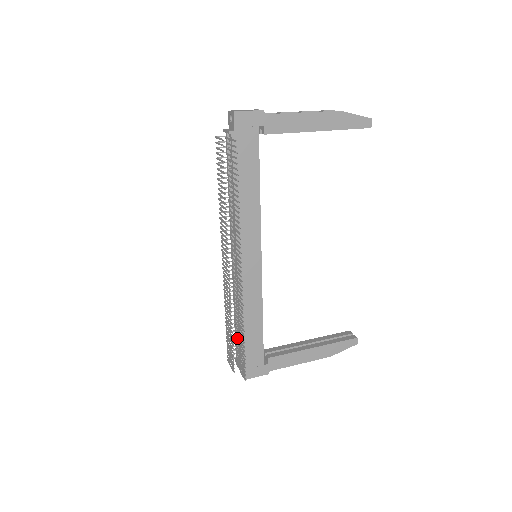
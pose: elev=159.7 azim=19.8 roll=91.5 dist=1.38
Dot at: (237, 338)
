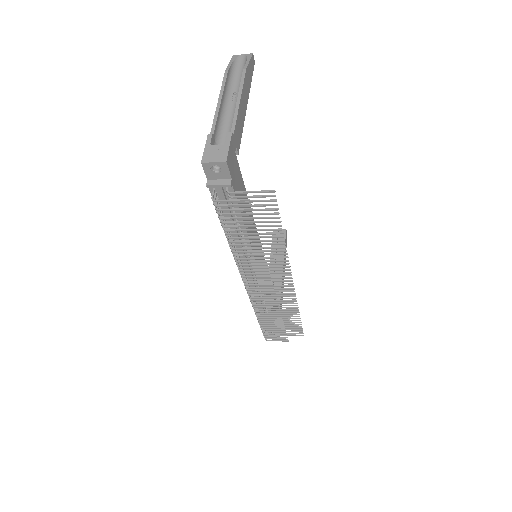
Dot at: occluded
